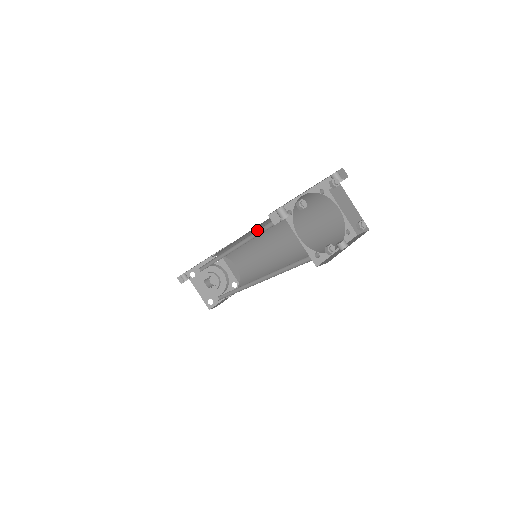
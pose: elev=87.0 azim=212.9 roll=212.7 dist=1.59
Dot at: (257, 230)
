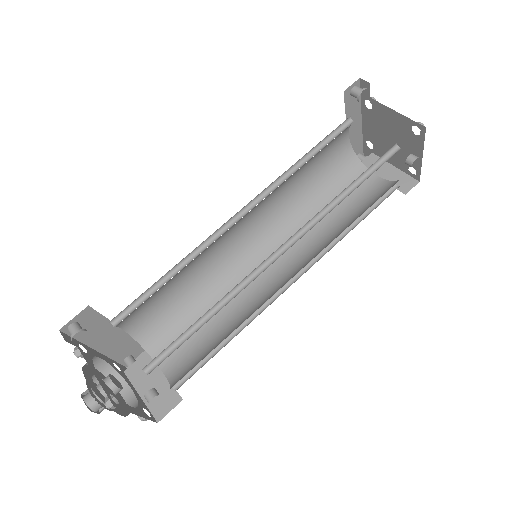
Dot at: (292, 168)
